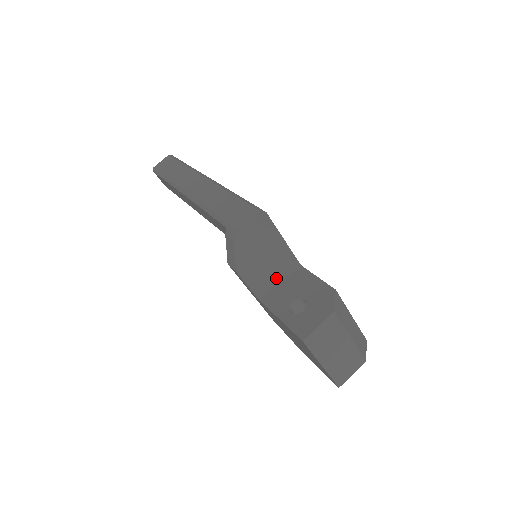
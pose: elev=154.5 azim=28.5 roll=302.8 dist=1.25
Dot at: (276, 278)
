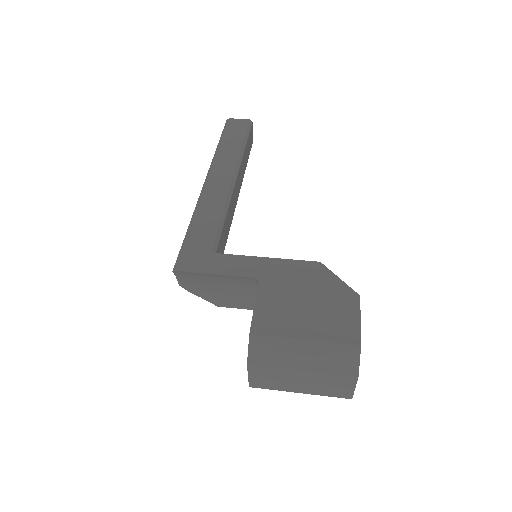
Dot at: occluded
